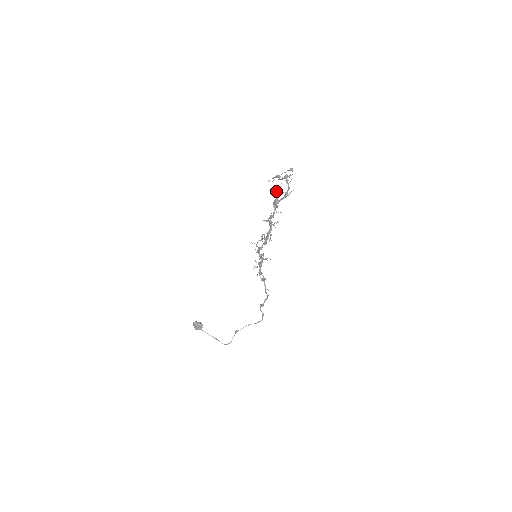
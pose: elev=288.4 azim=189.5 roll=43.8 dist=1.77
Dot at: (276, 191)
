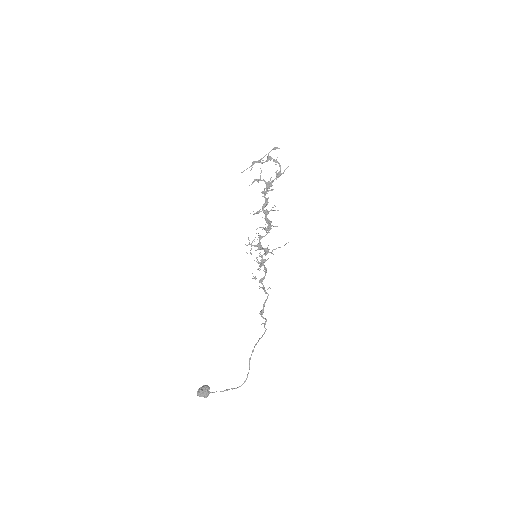
Dot at: occluded
